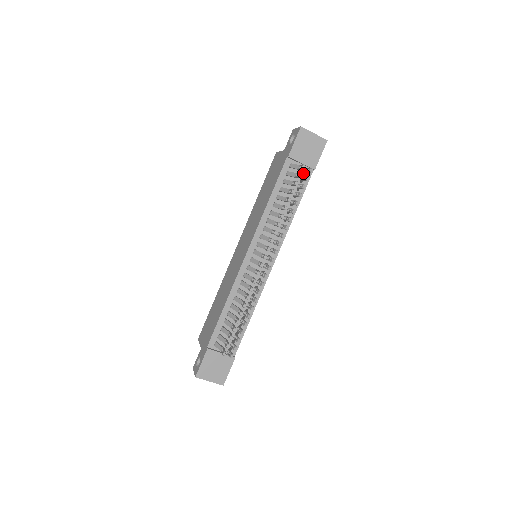
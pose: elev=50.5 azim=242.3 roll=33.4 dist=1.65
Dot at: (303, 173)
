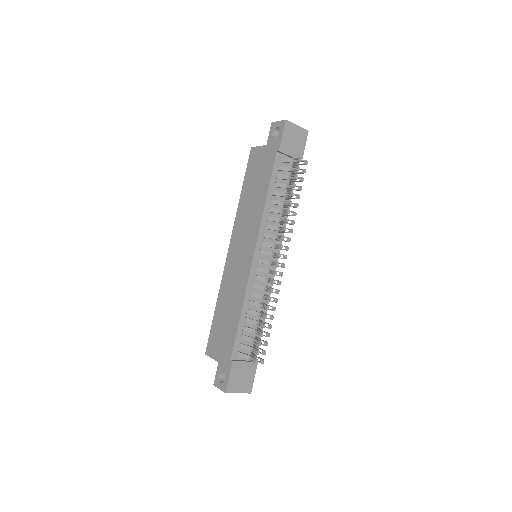
Dot at: (291, 166)
